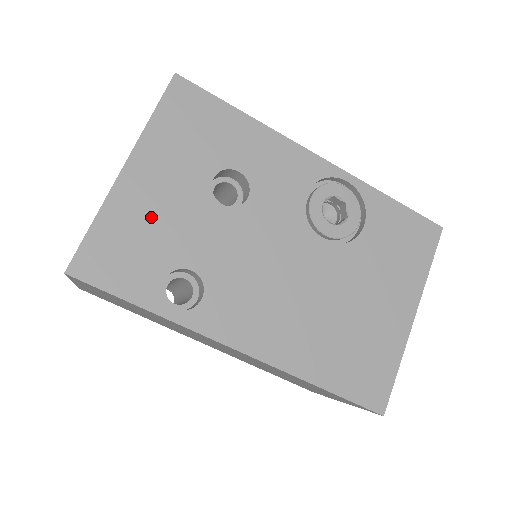
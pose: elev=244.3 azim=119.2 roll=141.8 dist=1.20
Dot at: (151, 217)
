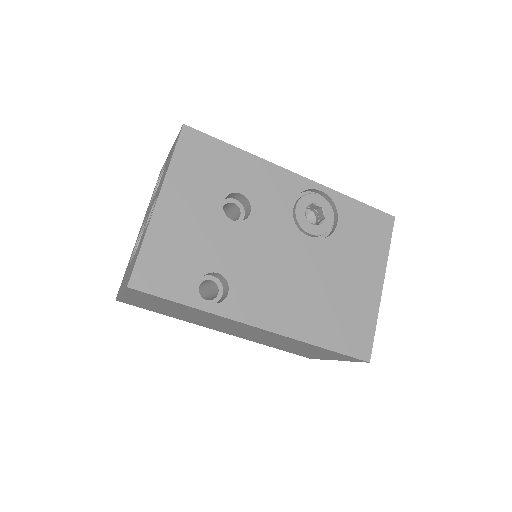
Dot at: (183, 237)
